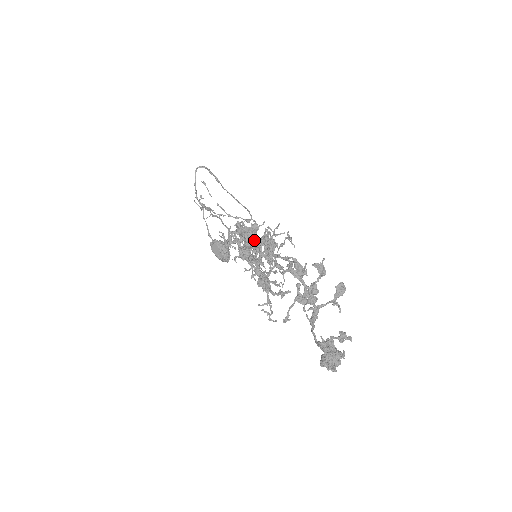
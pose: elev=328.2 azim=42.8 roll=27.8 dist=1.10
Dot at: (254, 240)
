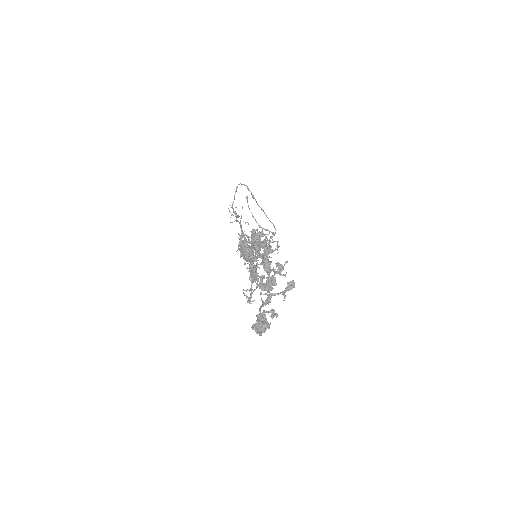
Dot at: (257, 244)
